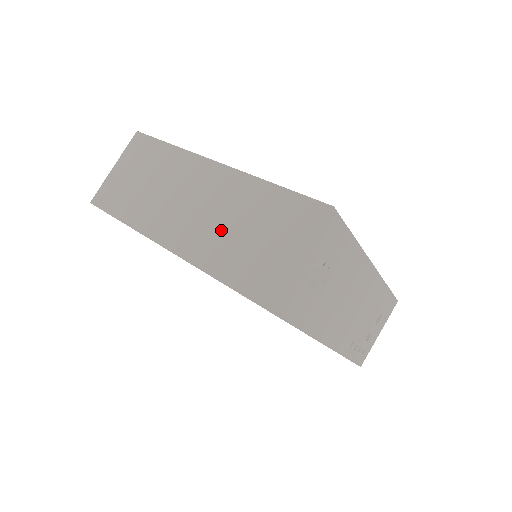
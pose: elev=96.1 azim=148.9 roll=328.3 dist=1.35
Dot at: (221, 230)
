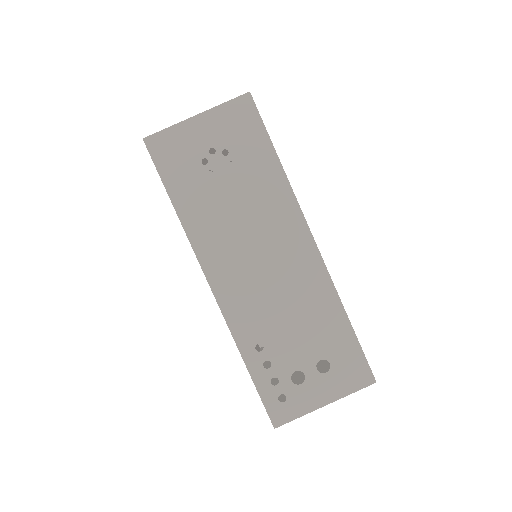
Dot at: occluded
